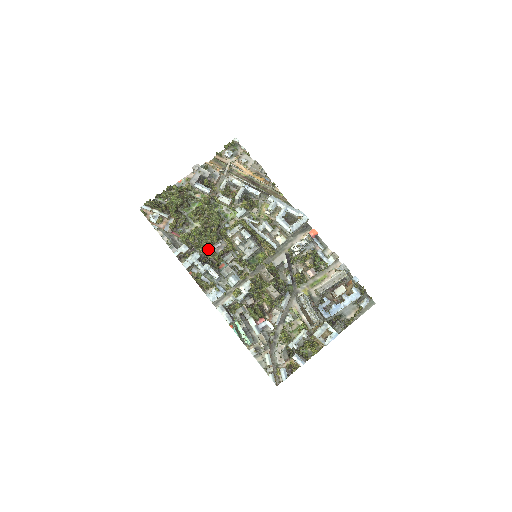
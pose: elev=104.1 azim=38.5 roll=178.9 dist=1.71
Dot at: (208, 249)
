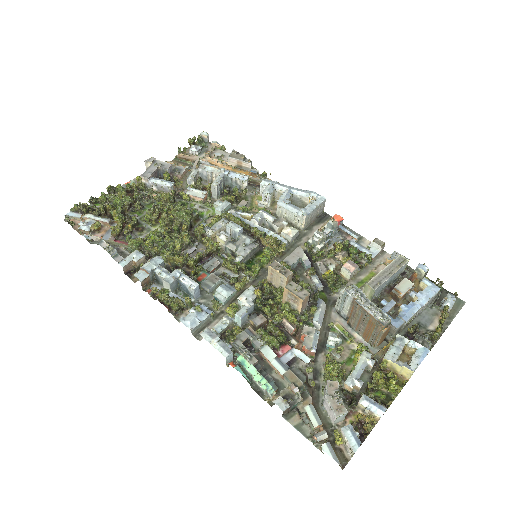
Dot at: (176, 254)
